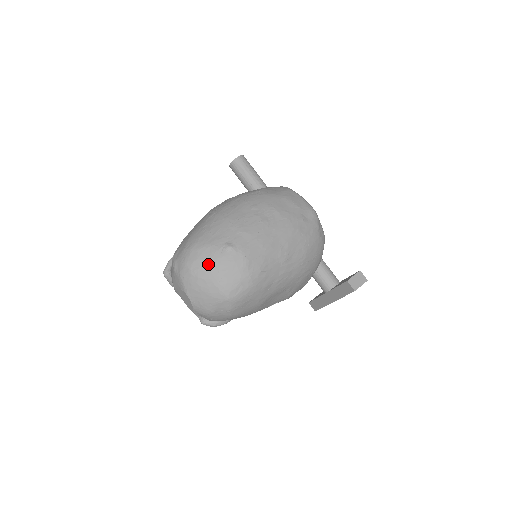
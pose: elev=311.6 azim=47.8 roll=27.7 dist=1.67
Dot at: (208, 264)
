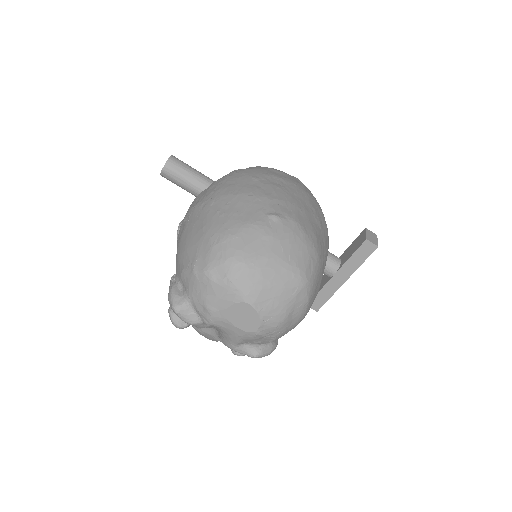
Dot at: (264, 245)
